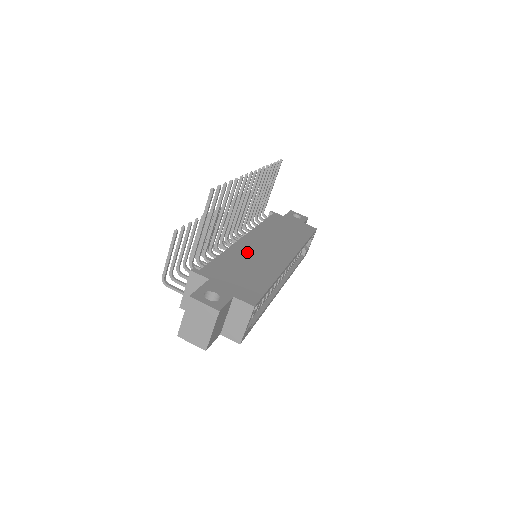
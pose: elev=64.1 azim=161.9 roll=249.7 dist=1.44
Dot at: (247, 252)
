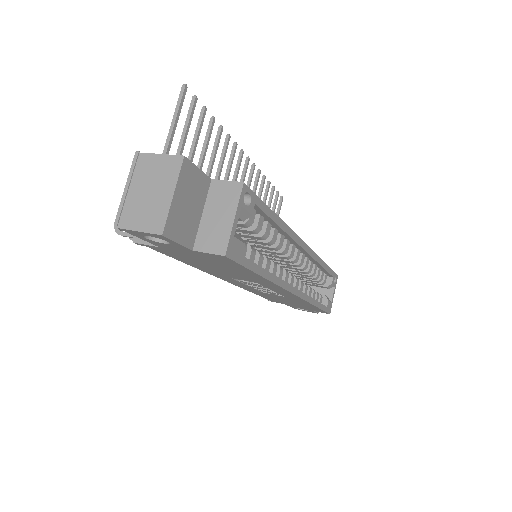
Dot at: occluded
